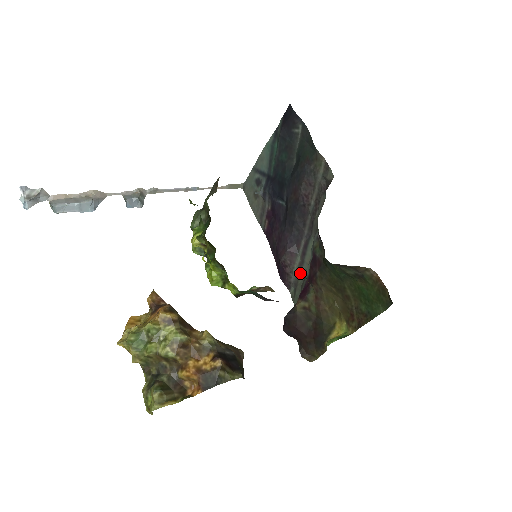
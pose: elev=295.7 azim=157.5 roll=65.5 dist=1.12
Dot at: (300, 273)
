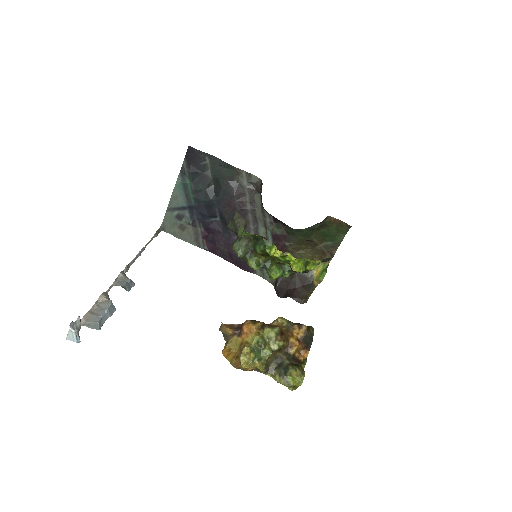
Dot at: occluded
